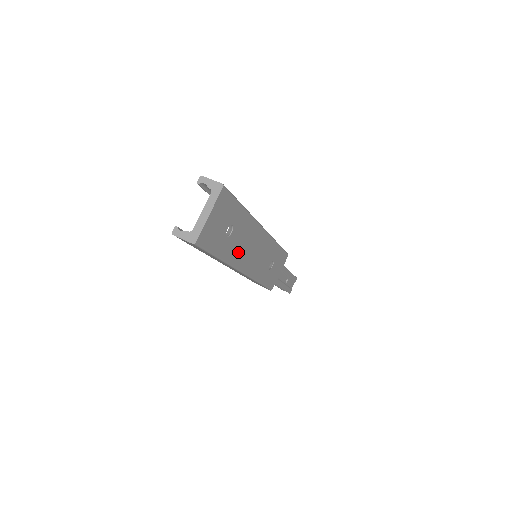
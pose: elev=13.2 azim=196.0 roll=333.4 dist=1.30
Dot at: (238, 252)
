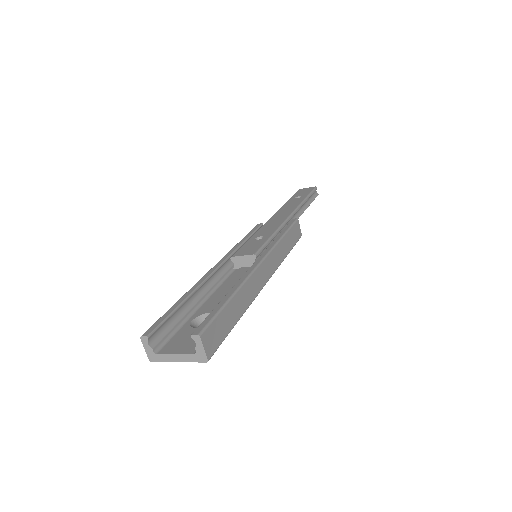
Dot at: occluded
